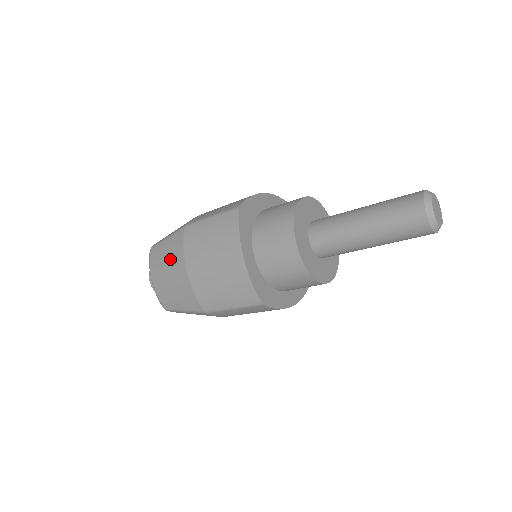
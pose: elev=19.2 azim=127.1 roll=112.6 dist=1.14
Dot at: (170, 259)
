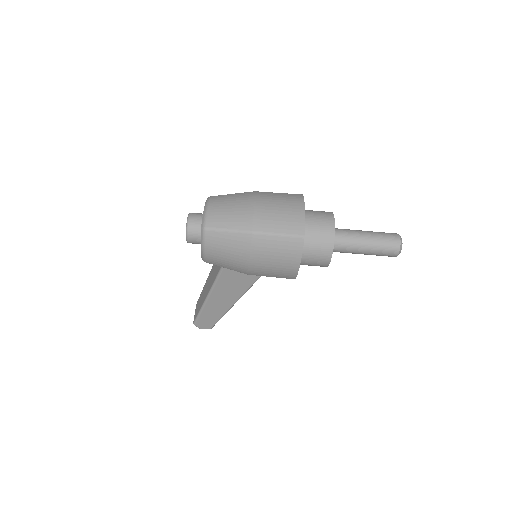
Dot at: (238, 199)
